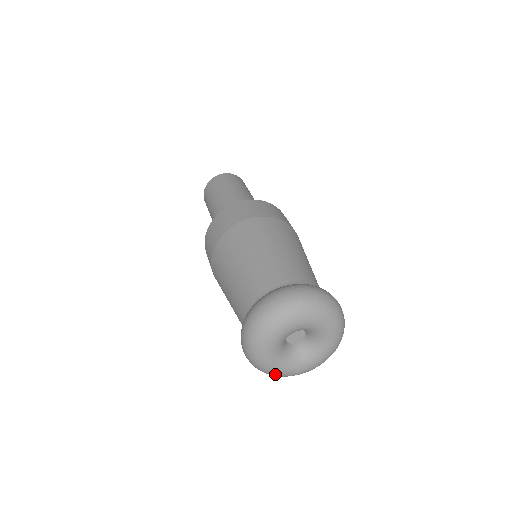
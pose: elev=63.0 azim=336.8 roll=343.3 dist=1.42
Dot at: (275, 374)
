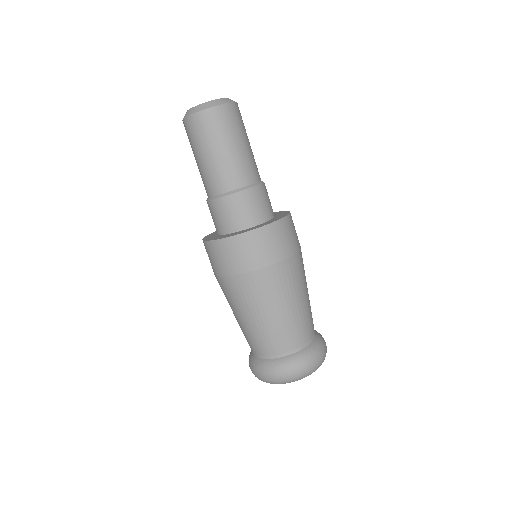
Dot at: occluded
